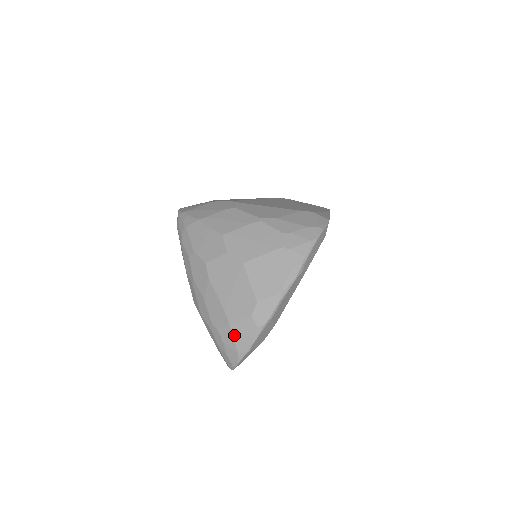
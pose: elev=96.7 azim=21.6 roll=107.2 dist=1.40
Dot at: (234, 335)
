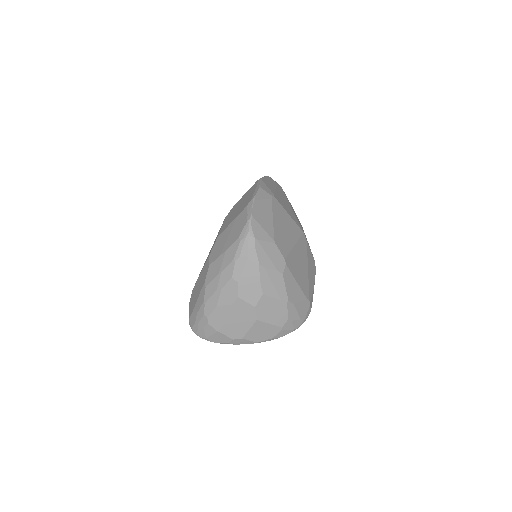
Dot at: (214, 335)
